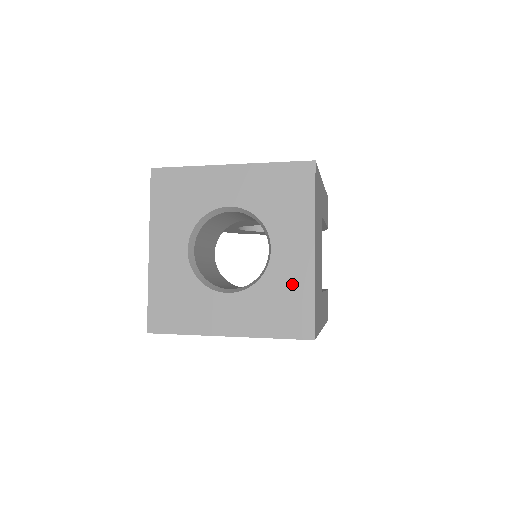
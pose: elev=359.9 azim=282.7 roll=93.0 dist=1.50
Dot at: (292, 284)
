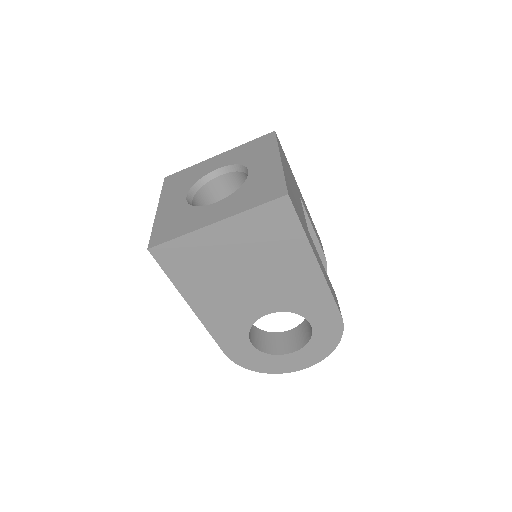
Dot at: (266, 178)
